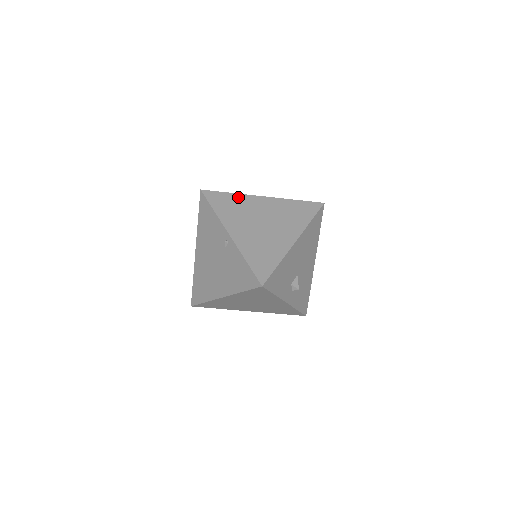
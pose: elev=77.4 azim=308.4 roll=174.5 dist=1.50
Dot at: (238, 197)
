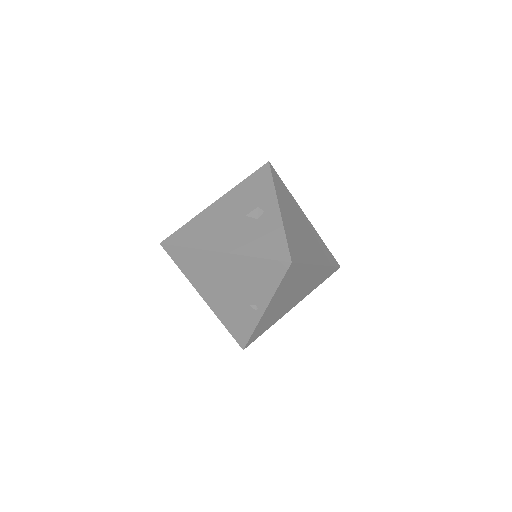
Dot at: (306, 269)
